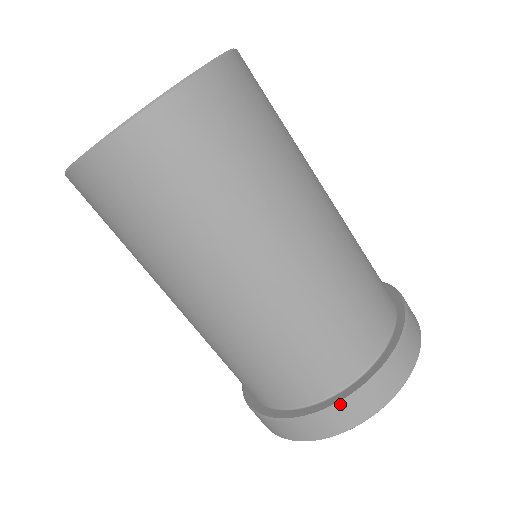
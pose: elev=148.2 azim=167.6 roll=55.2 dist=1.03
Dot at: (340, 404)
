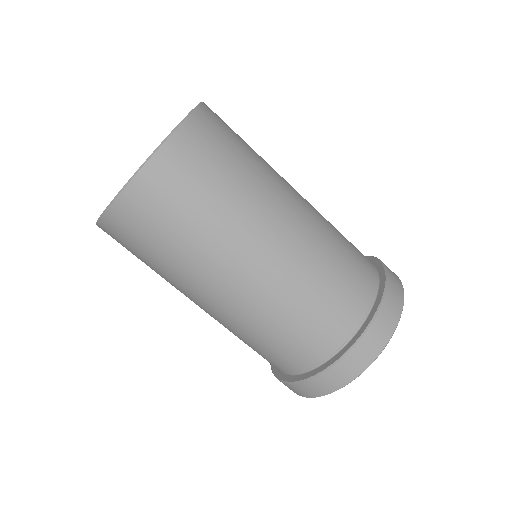
Dot at: (388, 278)
